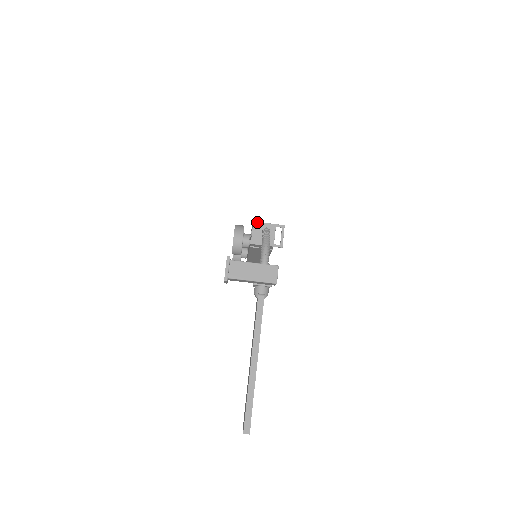
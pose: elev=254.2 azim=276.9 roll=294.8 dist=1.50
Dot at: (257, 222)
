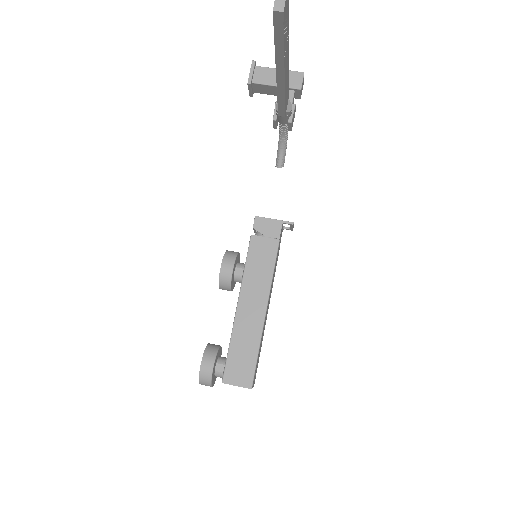
Dot at: occluded
